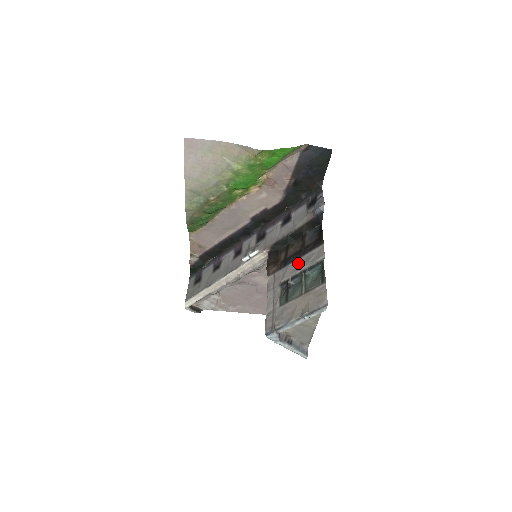
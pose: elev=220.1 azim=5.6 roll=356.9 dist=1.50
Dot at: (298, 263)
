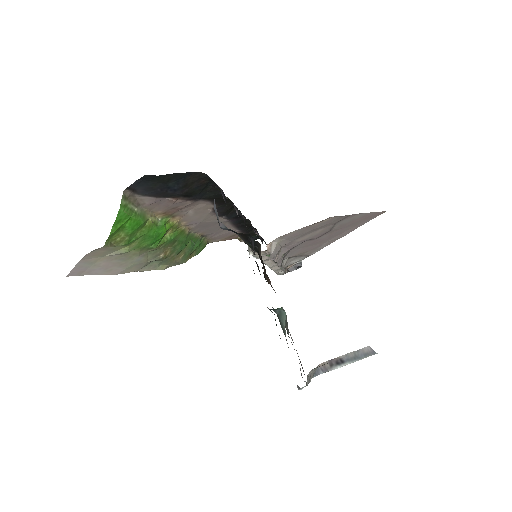
Dot at: occluded
